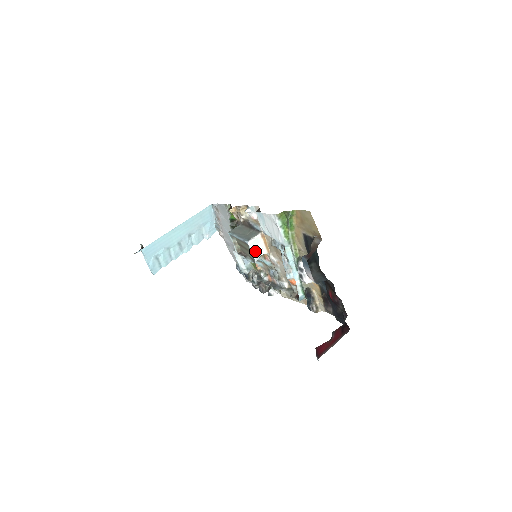
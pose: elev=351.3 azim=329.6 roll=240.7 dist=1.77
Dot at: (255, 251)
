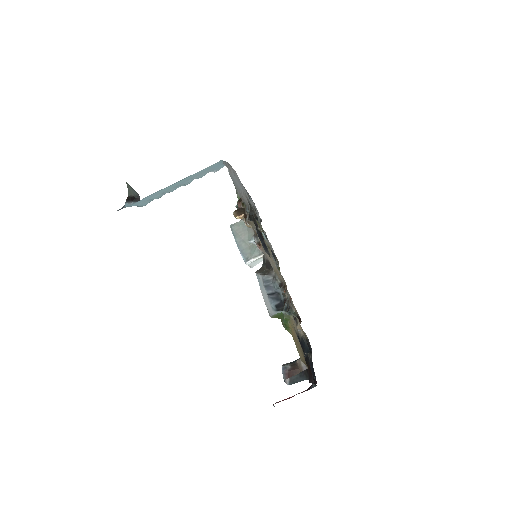
Dot at: (253, 264)
